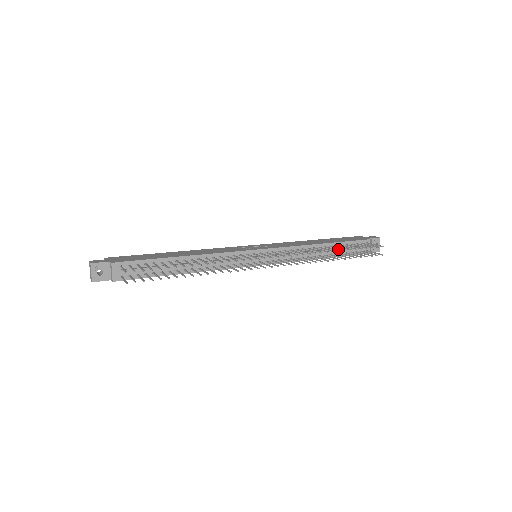
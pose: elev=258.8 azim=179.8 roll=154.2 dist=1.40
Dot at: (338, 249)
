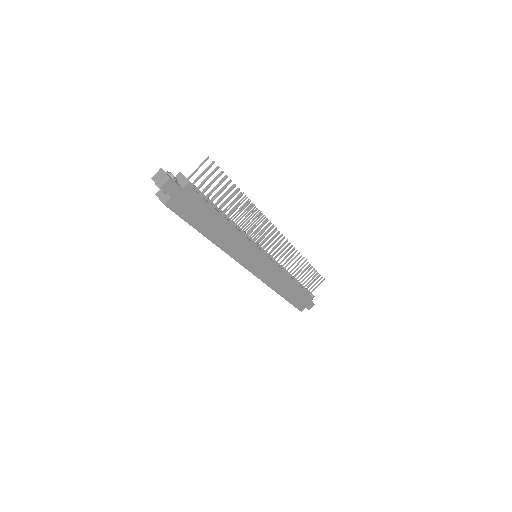
Dot at: occluded
